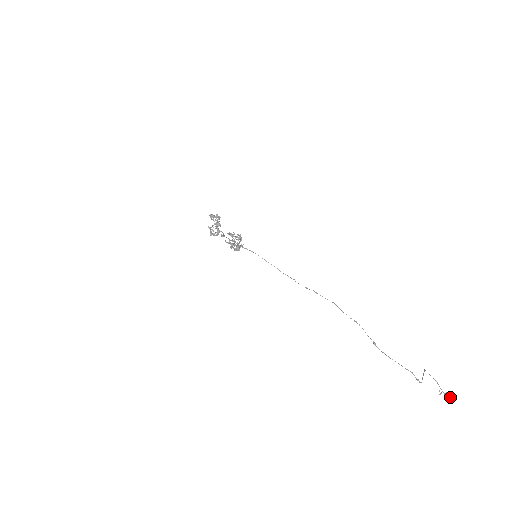
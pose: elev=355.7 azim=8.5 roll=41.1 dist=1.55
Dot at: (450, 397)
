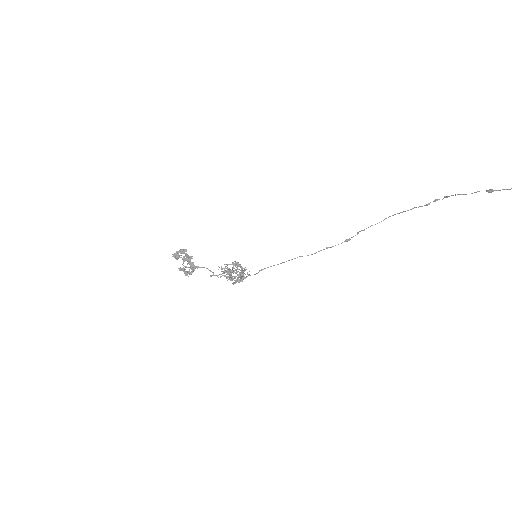
Dot at: out of frame
